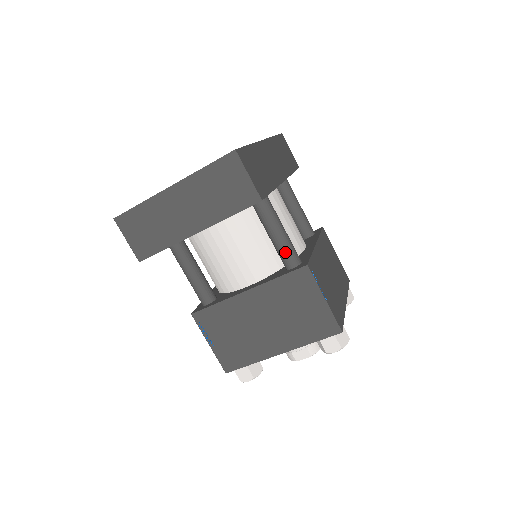
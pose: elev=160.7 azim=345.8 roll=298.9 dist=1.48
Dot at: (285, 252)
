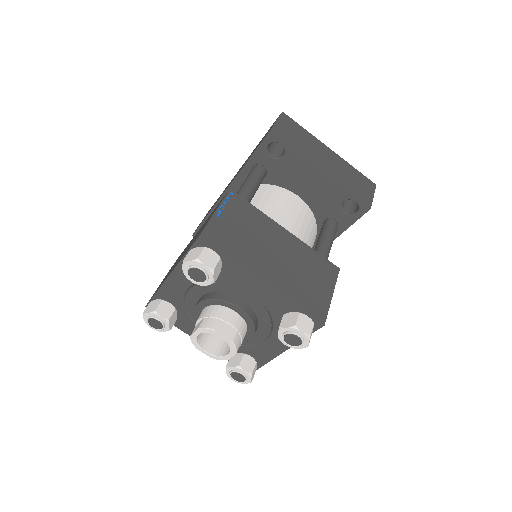
Dot at: (326, 253)
